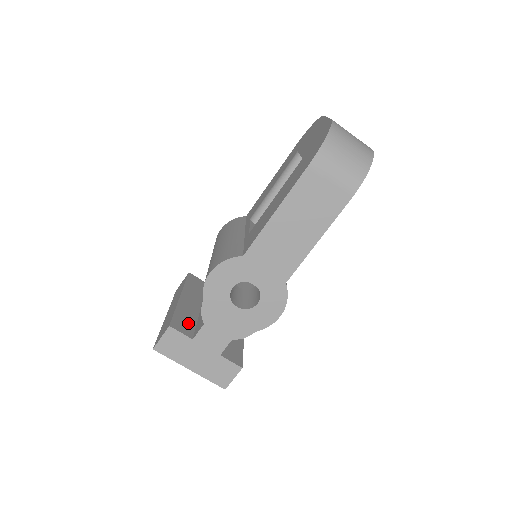
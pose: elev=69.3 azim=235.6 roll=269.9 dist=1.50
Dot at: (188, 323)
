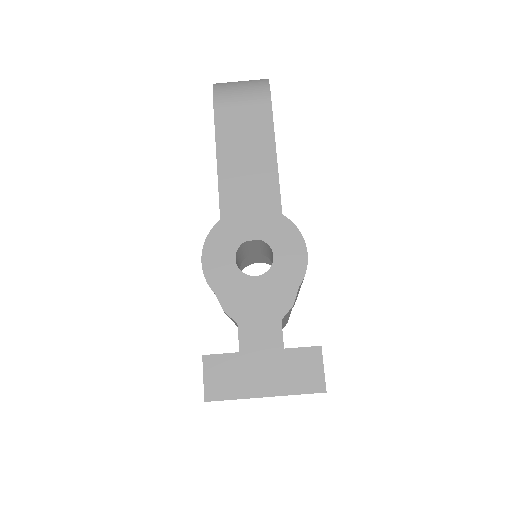
Dot at: occluded
